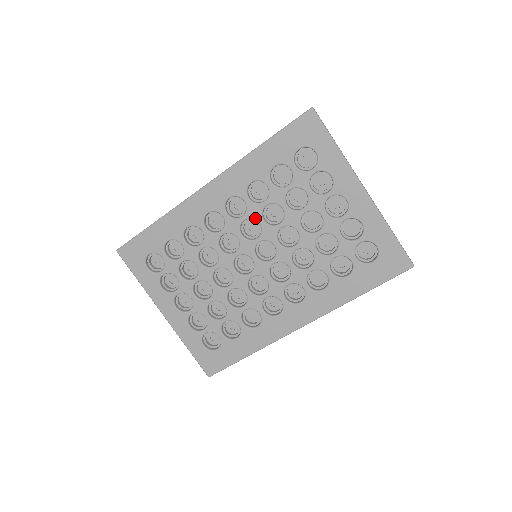
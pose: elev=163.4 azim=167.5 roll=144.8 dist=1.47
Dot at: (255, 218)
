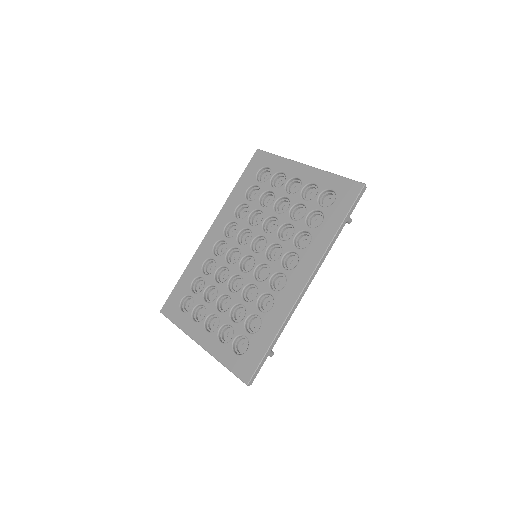
Dot at: (245, 227)
